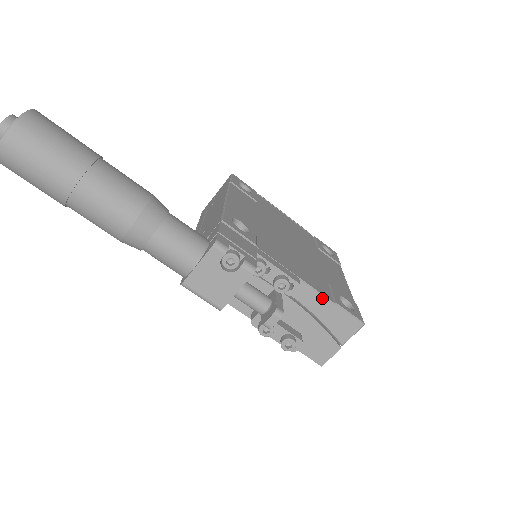
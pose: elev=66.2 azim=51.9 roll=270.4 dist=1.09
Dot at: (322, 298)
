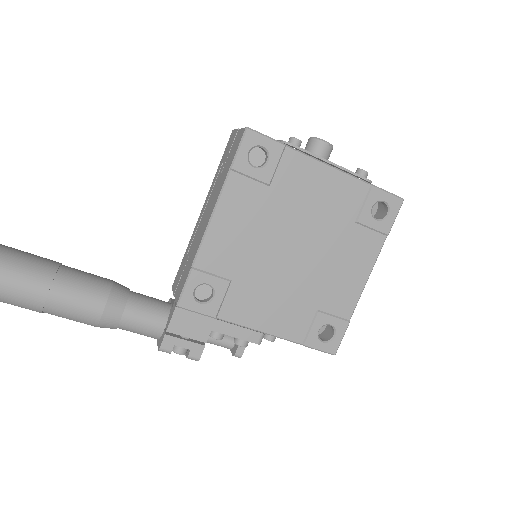
Dot at: (290, 341)
